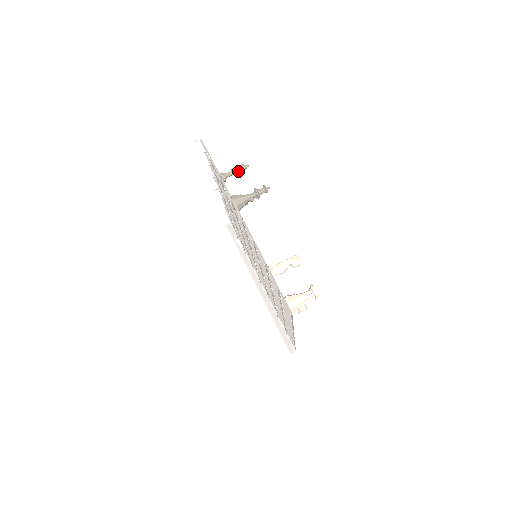
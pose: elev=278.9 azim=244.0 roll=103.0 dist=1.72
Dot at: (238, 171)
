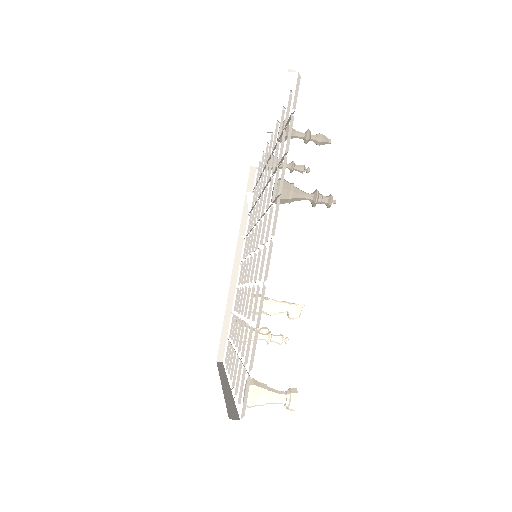
Dot at: (313, 140)
